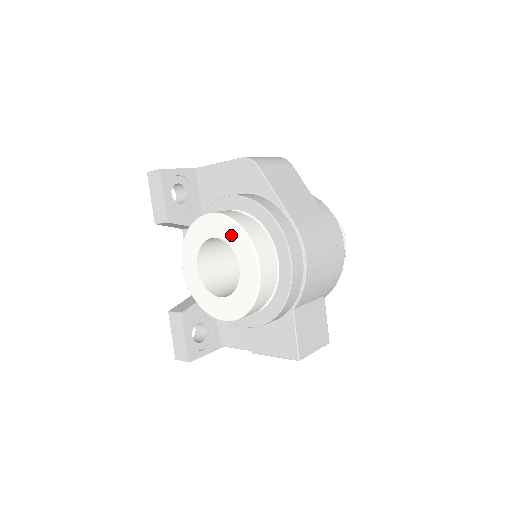
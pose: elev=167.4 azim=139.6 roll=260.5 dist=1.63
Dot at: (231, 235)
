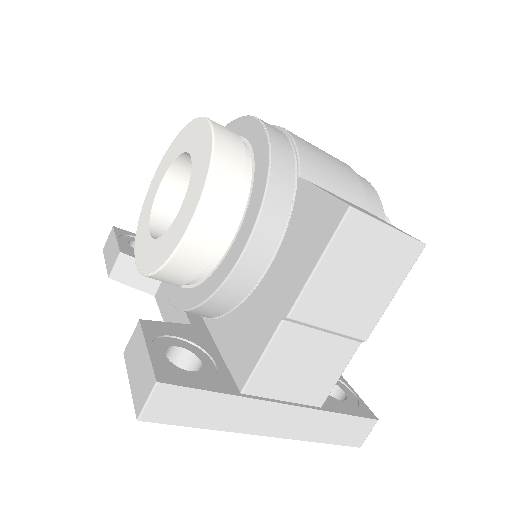
Dot at: (174, 150)
